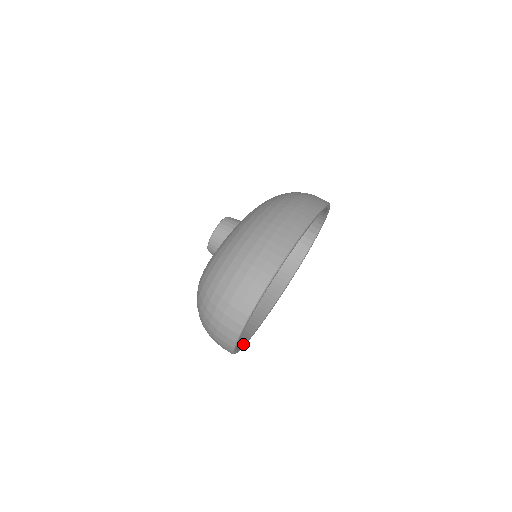
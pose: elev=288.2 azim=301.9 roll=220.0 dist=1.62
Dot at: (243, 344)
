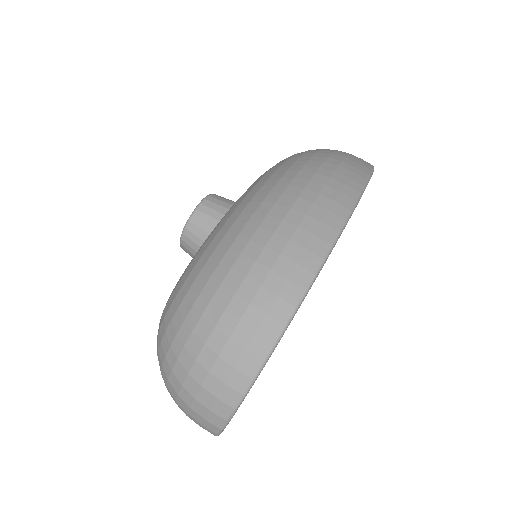
Dot at: occluded
